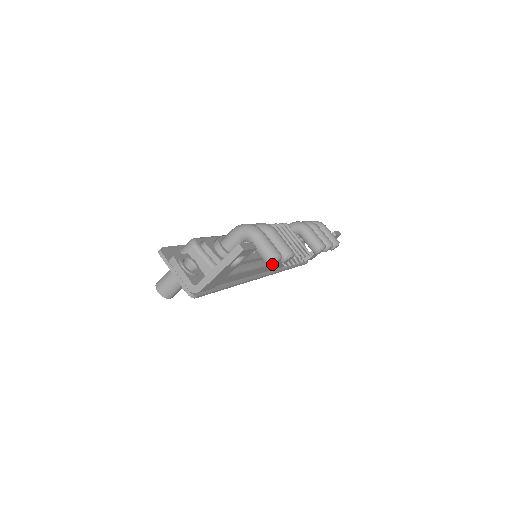
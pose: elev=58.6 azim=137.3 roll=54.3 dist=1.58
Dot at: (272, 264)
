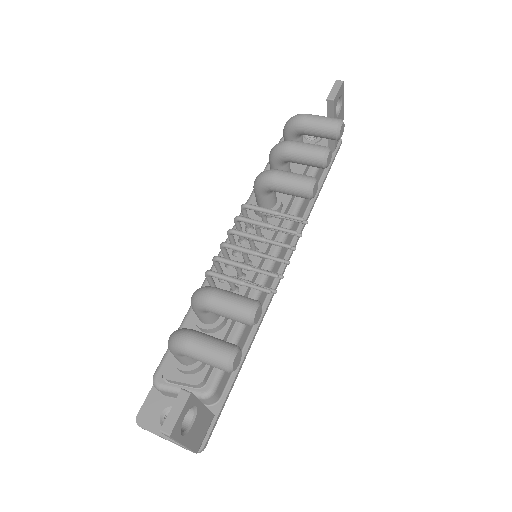
Dot at: occluded
